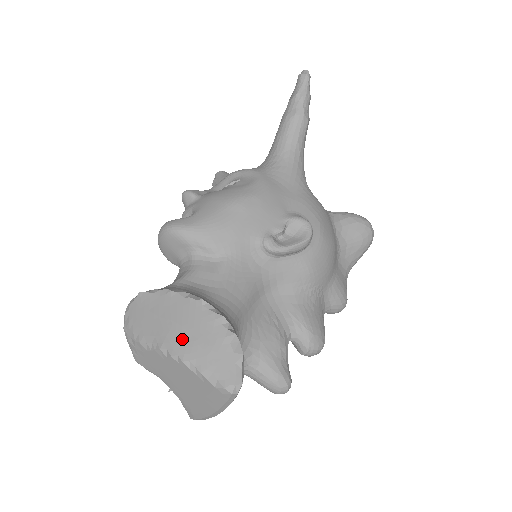
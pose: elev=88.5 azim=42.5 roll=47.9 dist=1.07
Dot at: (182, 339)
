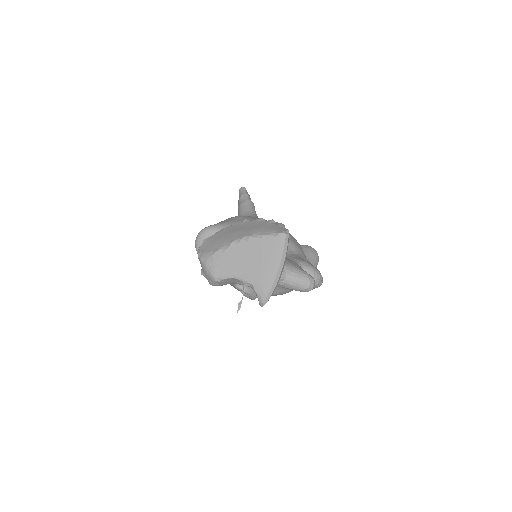
Dot at: (244, 232)
